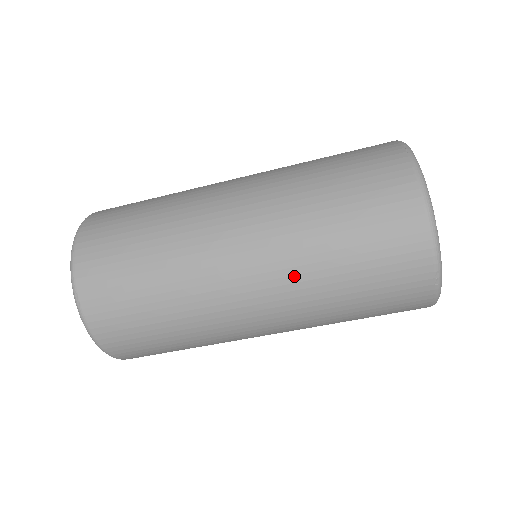
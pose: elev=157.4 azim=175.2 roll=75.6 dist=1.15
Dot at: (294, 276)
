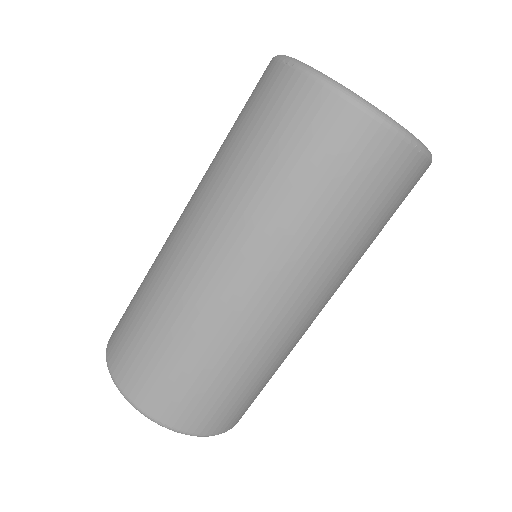
Dot at: (301, 257)
